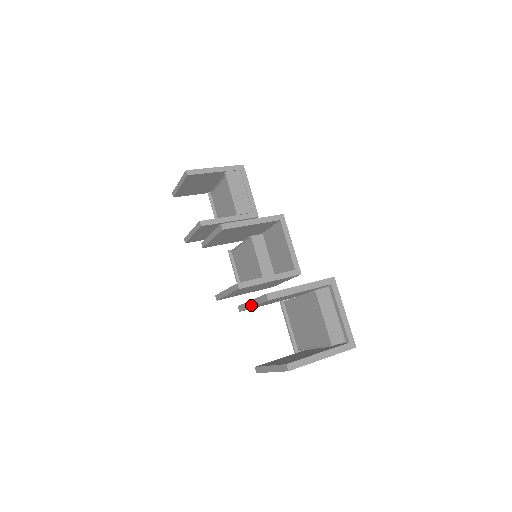
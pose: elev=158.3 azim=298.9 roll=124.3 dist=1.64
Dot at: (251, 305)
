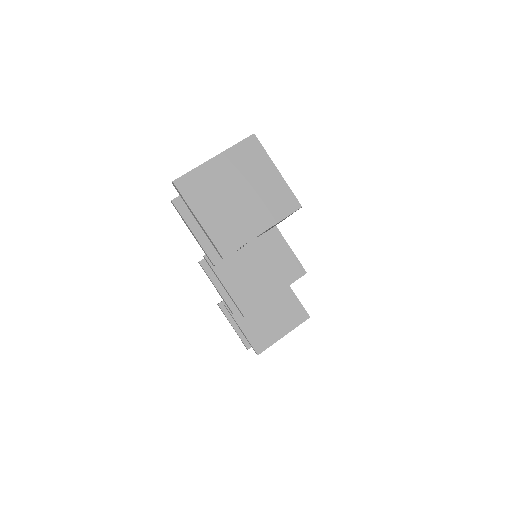
Dot at: (239, 328)
